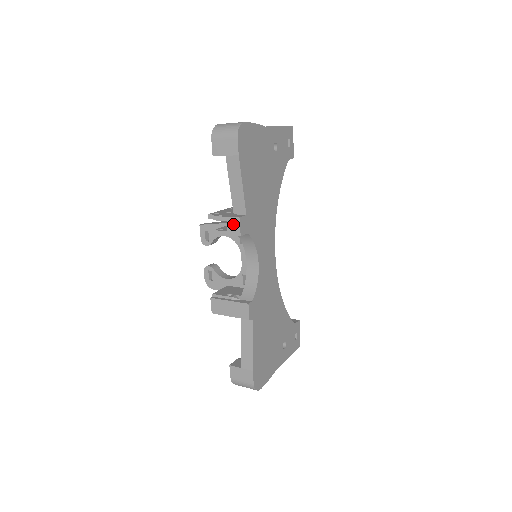
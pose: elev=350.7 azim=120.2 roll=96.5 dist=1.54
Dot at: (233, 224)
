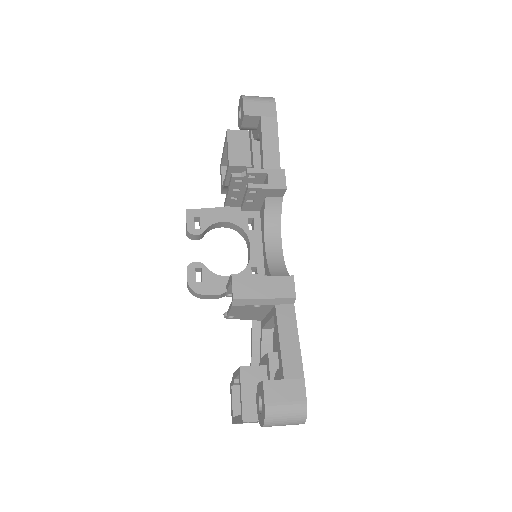
Dot at: (276, 176)
